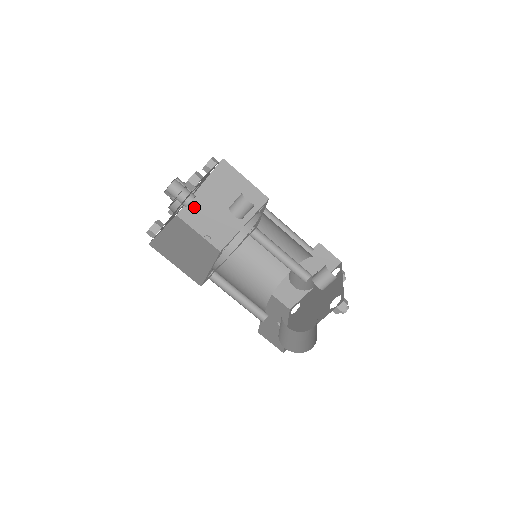
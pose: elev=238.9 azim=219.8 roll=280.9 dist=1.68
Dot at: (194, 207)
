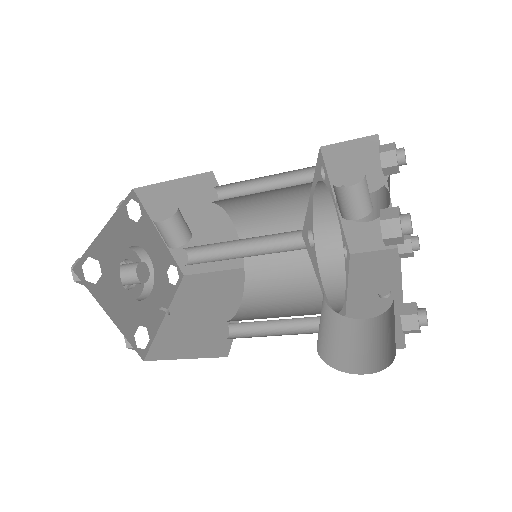
Dot at: (182, 254)
